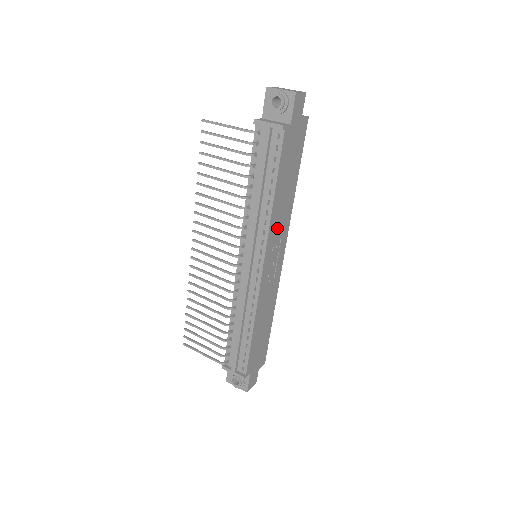
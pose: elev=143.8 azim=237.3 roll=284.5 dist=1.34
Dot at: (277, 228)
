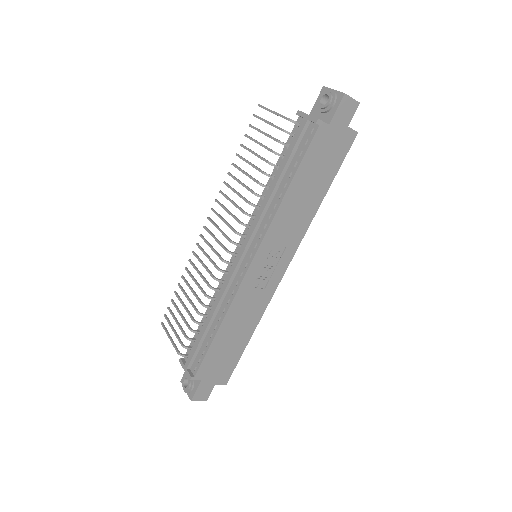
Dot at: (283, 231)
